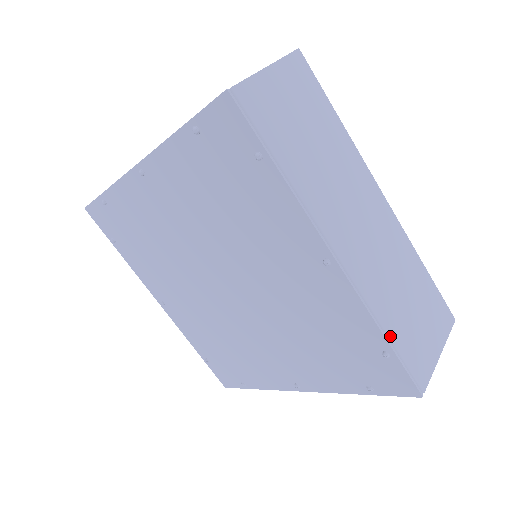
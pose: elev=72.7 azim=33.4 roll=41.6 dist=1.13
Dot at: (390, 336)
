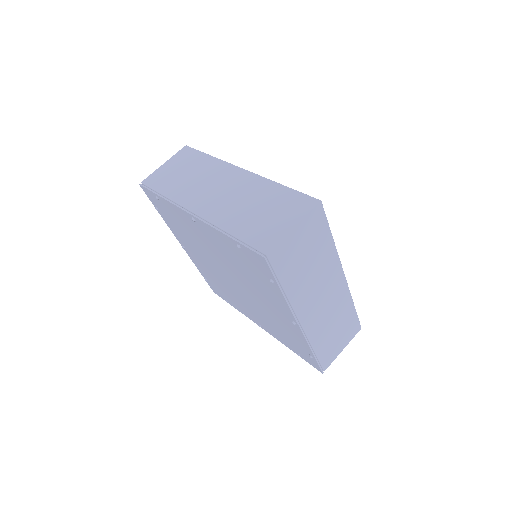
Dot at: (316, 351)
